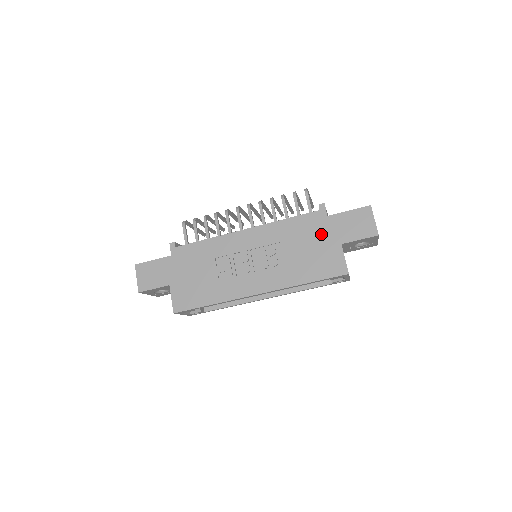
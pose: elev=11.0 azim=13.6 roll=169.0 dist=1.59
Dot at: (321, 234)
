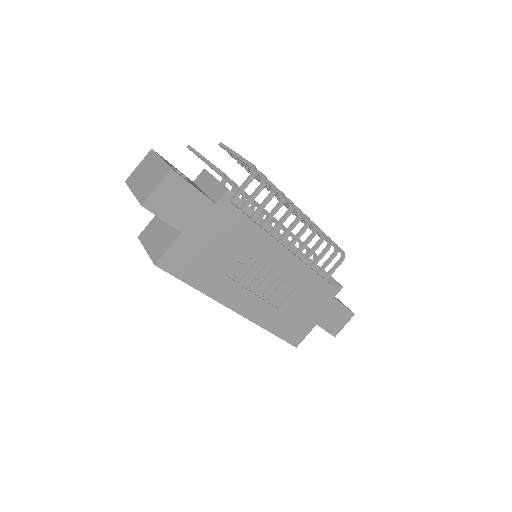
Dot at: (318, 307)
